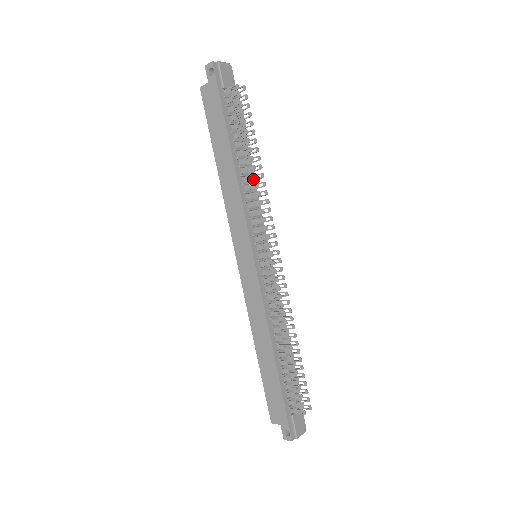
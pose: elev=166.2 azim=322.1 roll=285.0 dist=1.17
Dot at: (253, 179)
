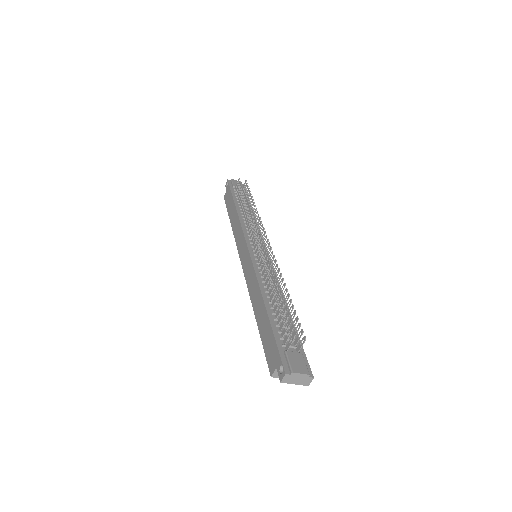
Dot at: (253, 217)
